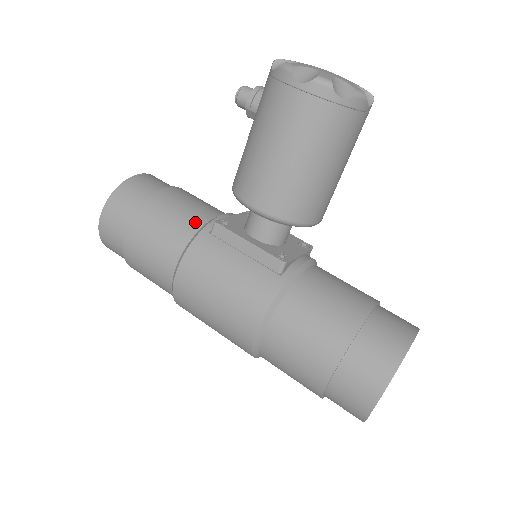
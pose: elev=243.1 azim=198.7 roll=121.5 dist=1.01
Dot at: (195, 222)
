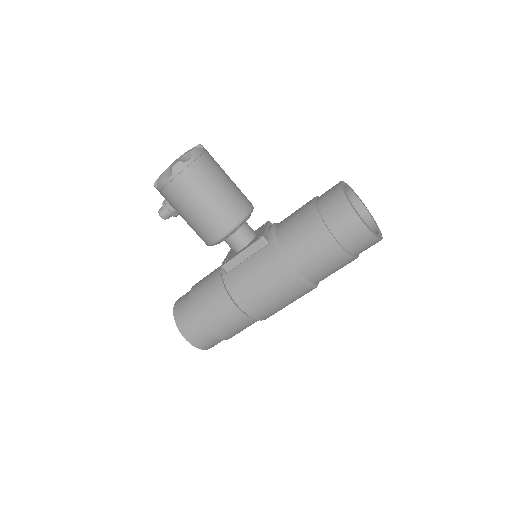
Dot at: (217, 280)
